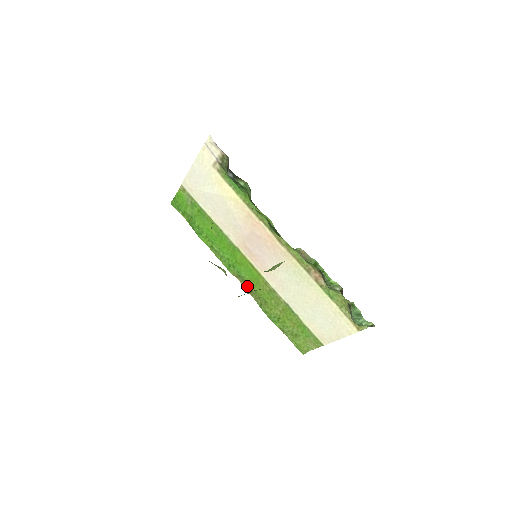
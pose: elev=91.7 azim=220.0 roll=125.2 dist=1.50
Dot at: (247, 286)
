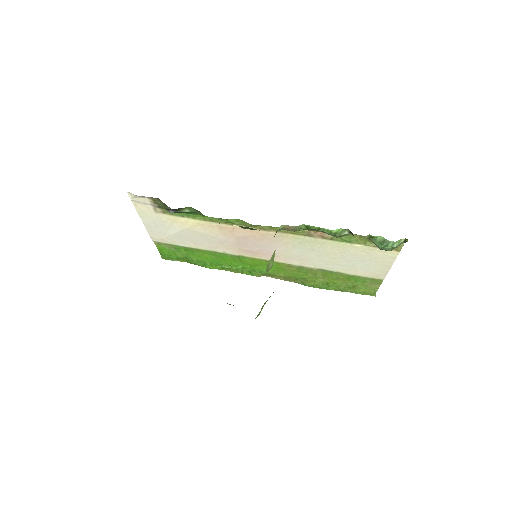
Dot at: (278, 277)
